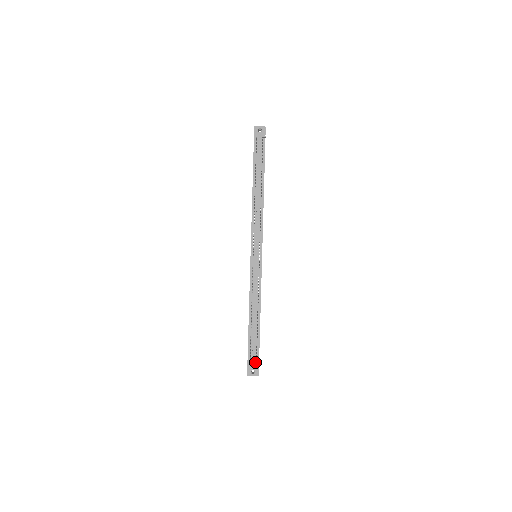
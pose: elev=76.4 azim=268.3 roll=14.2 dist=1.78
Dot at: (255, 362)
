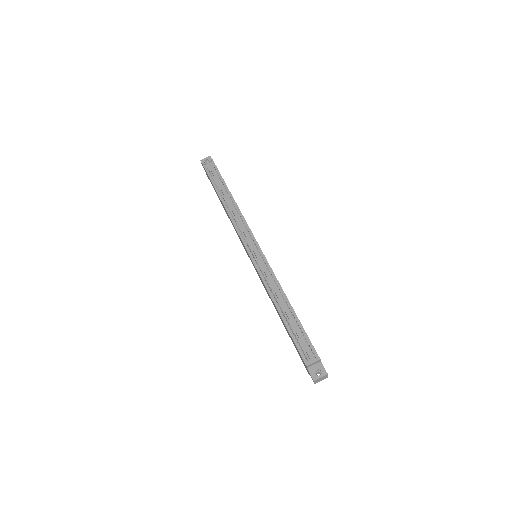
Dot at: (313, 357)
